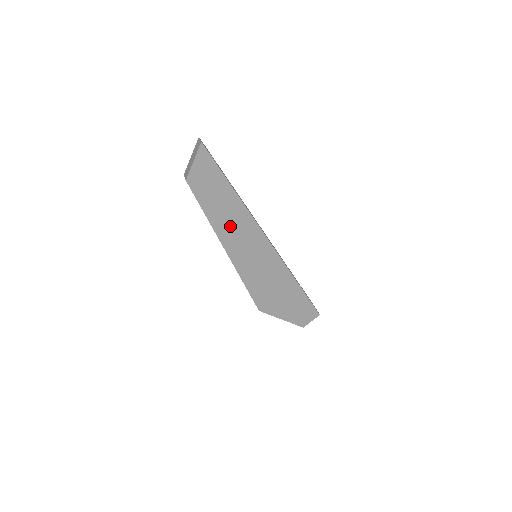
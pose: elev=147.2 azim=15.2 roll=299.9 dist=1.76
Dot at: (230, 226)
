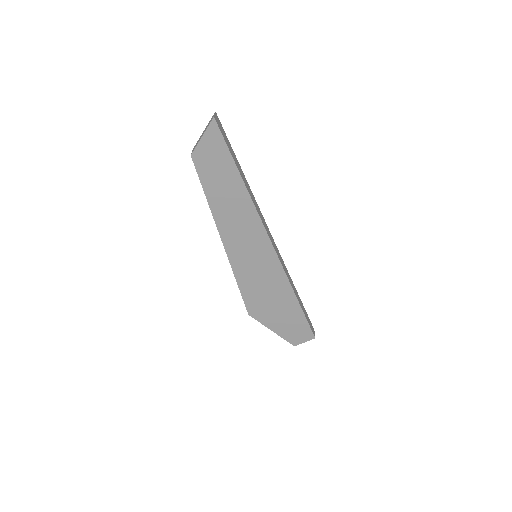
Dot at: (231, 216)
